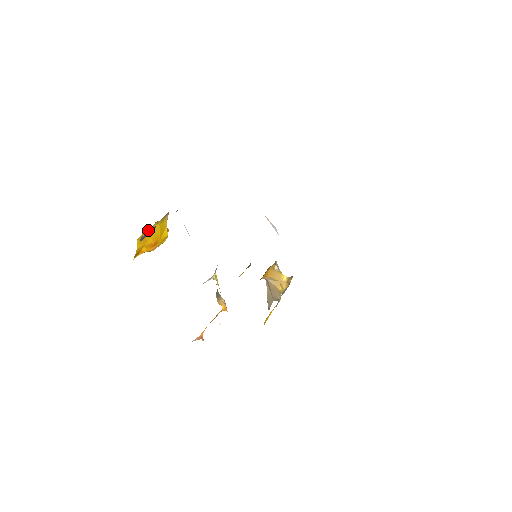
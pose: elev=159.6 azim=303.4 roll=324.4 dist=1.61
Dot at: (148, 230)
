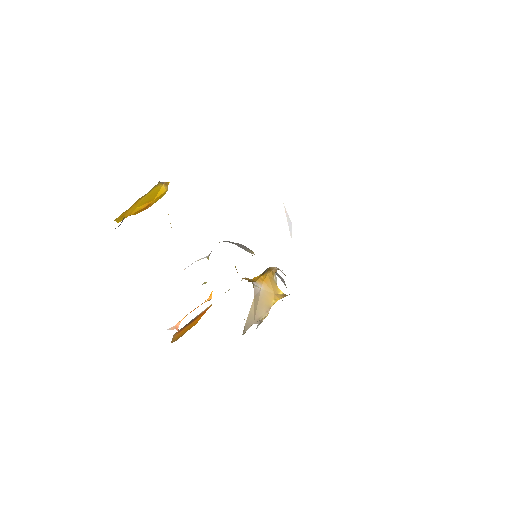
Dot at: occluded
